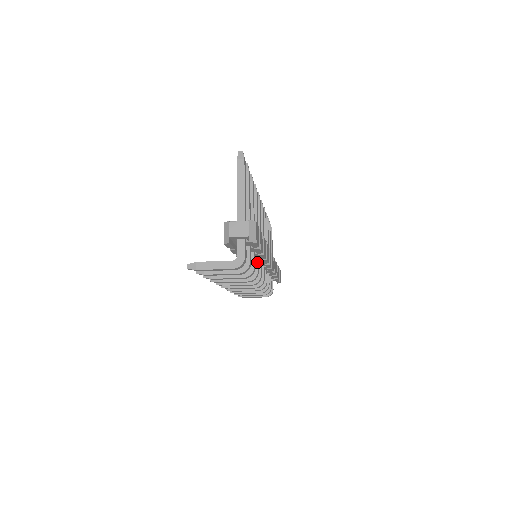
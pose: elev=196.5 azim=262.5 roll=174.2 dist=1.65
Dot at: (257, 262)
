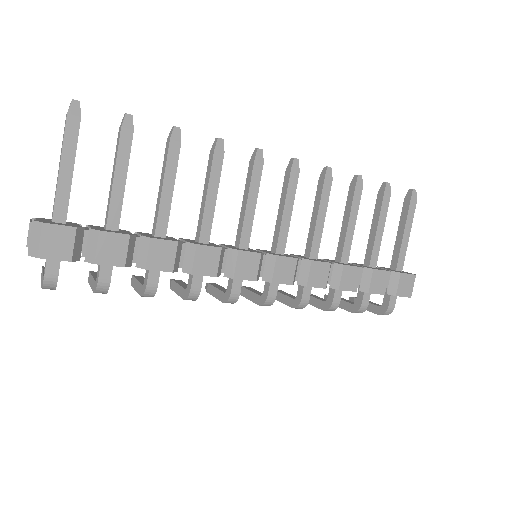
Dot at: occluded
